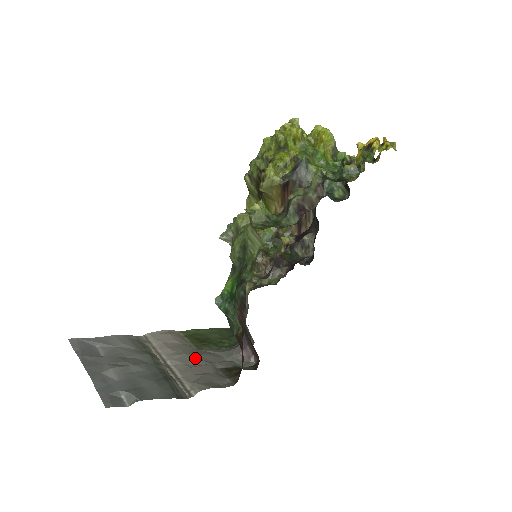
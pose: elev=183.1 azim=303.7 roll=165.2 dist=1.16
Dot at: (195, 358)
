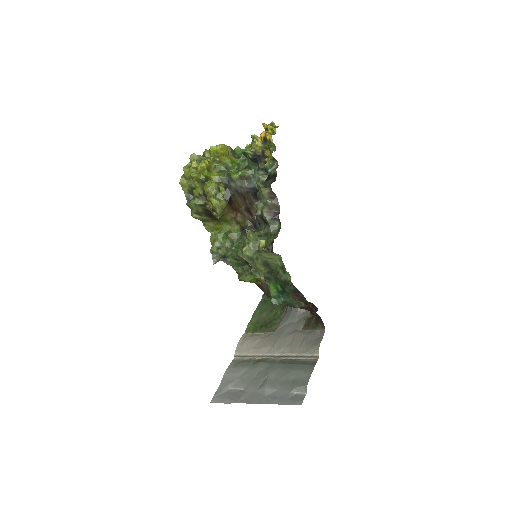
Dot at: (284, 338)
